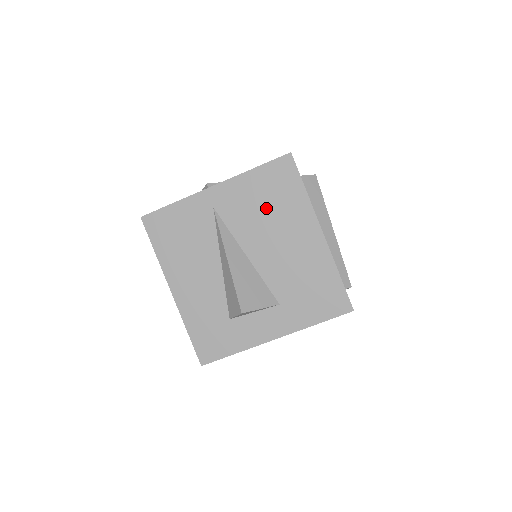
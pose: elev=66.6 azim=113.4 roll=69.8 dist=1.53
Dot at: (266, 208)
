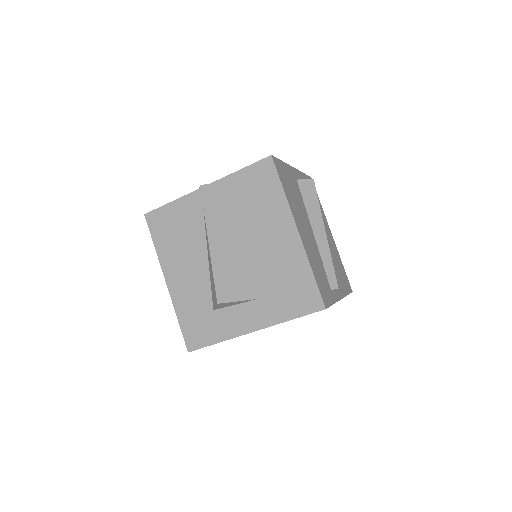
Dot at: (248, 207)
